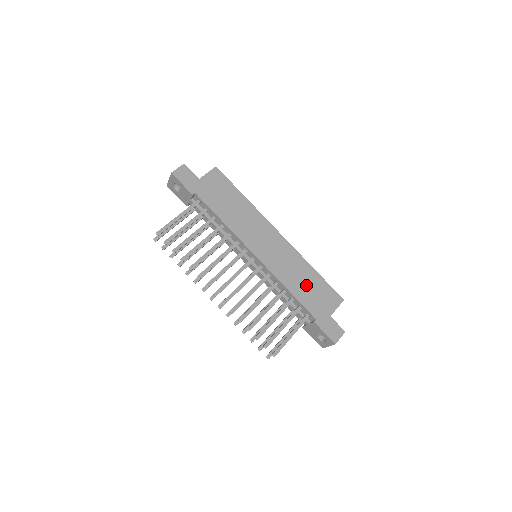
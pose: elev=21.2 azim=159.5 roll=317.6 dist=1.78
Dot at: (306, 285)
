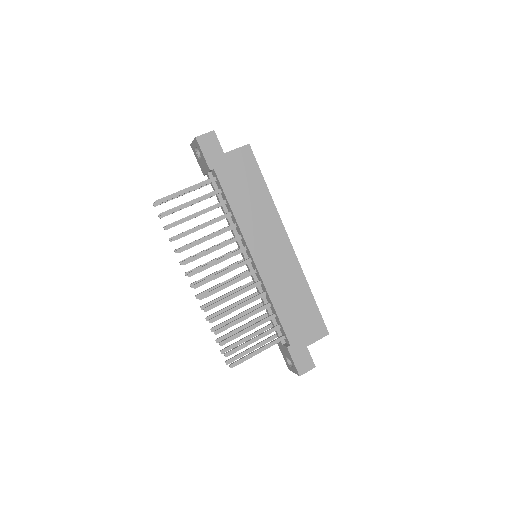
Dot at: (295, 306)
